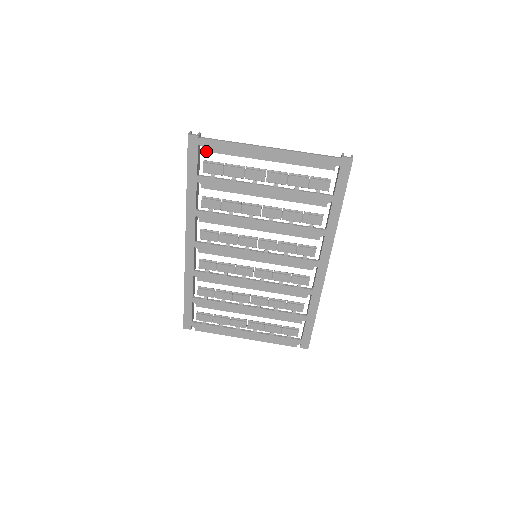
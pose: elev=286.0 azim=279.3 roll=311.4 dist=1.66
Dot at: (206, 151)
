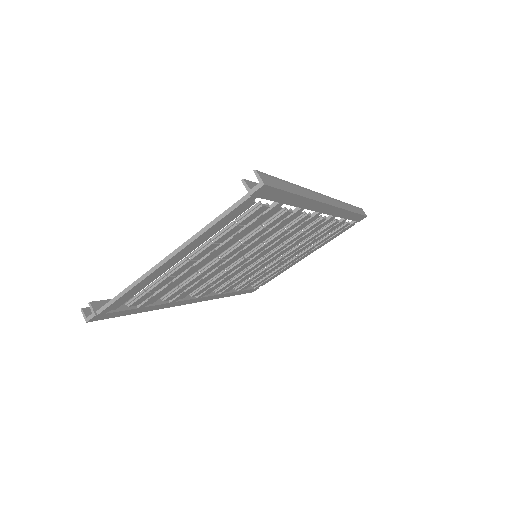
Dot at: (118, 307)
